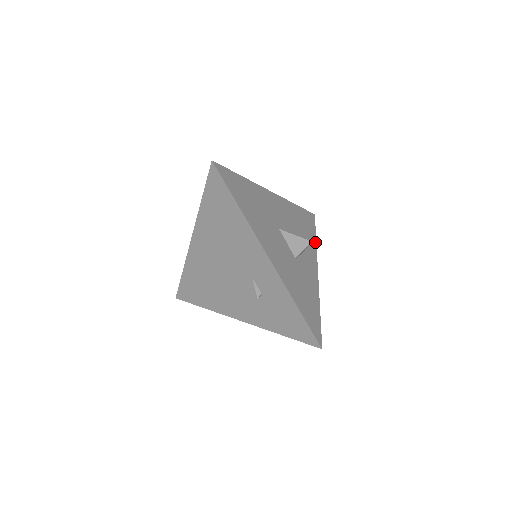
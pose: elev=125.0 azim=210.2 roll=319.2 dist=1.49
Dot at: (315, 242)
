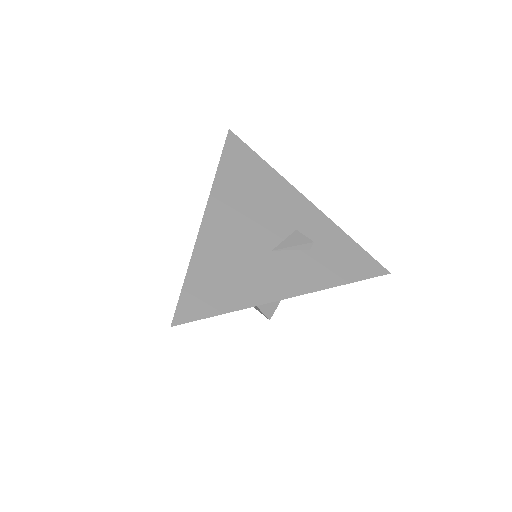
Dot at: occluded
